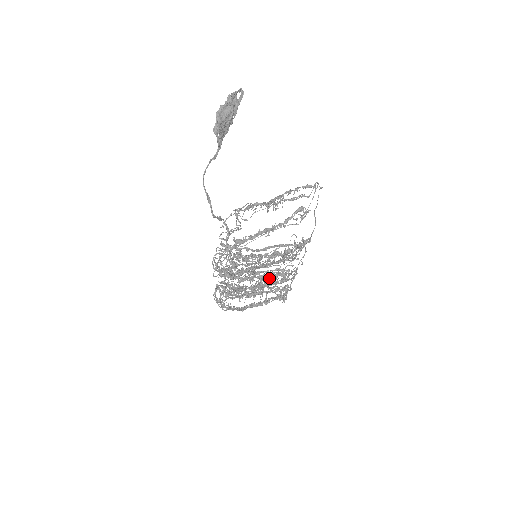
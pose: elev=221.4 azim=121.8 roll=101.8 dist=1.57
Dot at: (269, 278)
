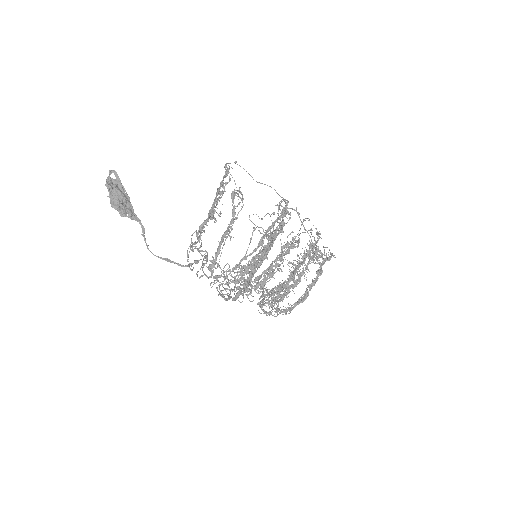
Dot at: (297, 256)
